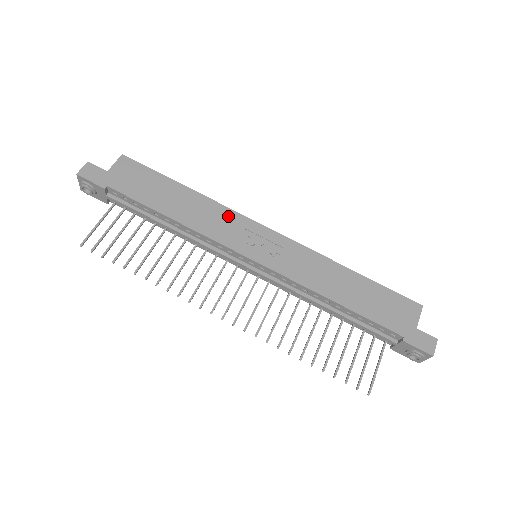
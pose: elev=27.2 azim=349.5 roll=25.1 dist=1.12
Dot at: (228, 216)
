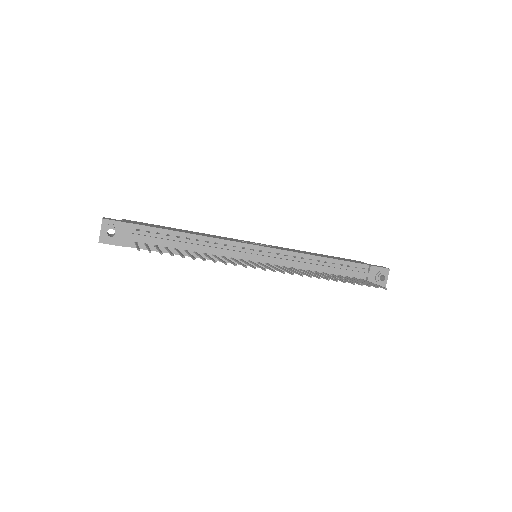
Dot at: (223, 237)
